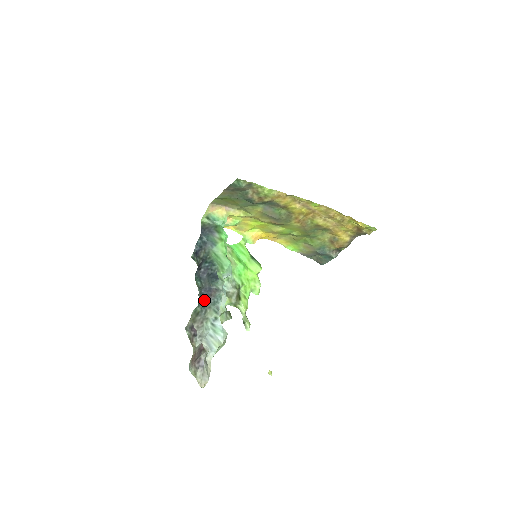
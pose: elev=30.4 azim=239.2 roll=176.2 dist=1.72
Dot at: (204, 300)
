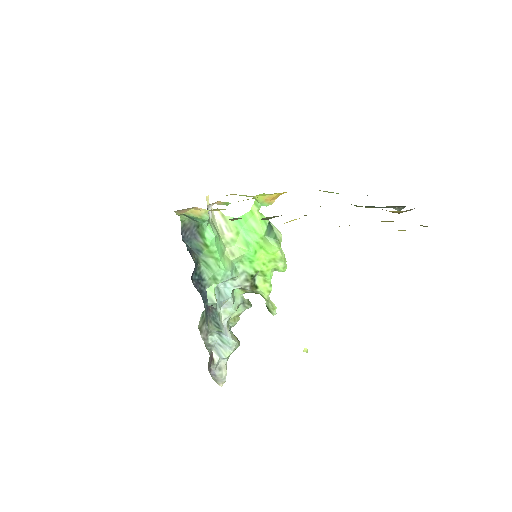
Dot at: occluded
